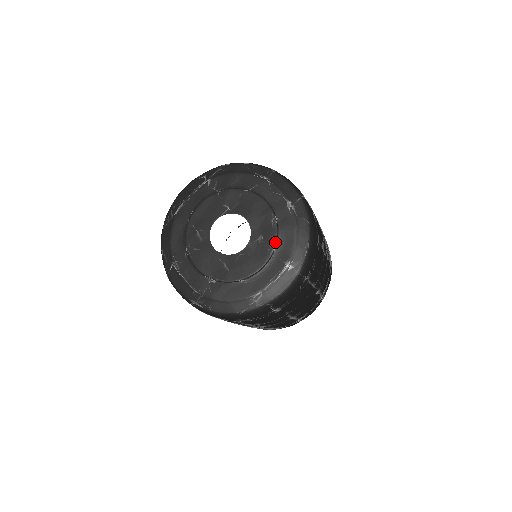
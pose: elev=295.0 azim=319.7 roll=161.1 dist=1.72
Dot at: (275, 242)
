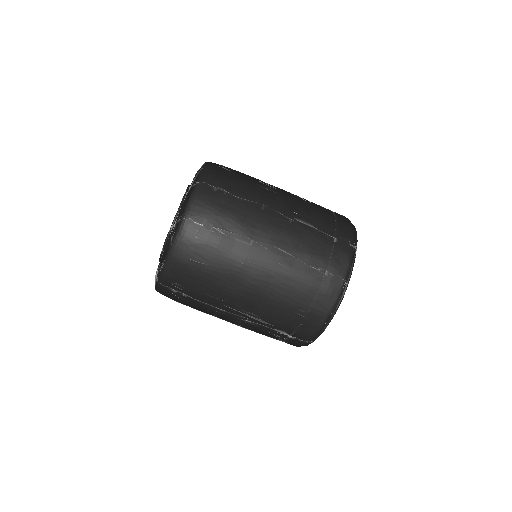
Dot at: (163, 246)
